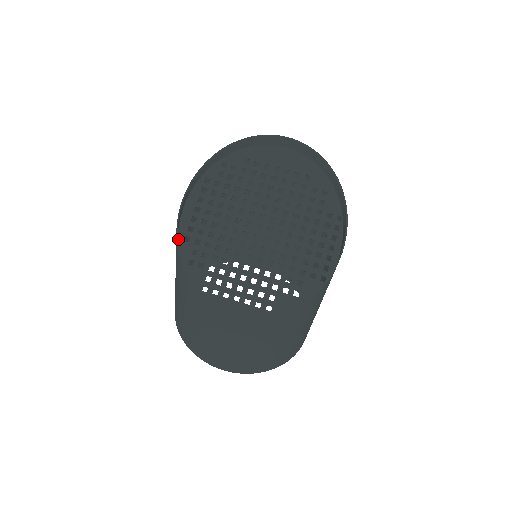
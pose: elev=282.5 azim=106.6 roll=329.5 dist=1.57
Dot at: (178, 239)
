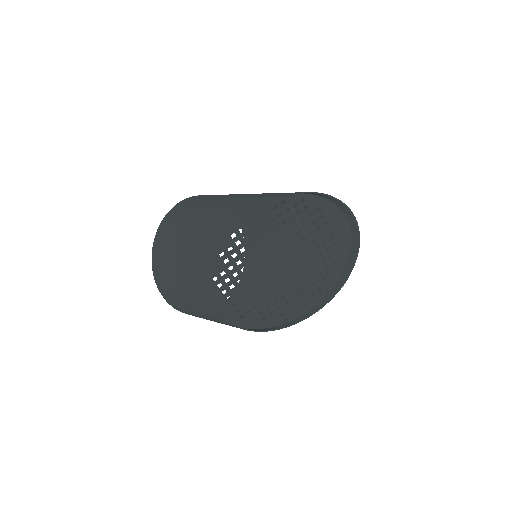
Dot at: (228, 231)
